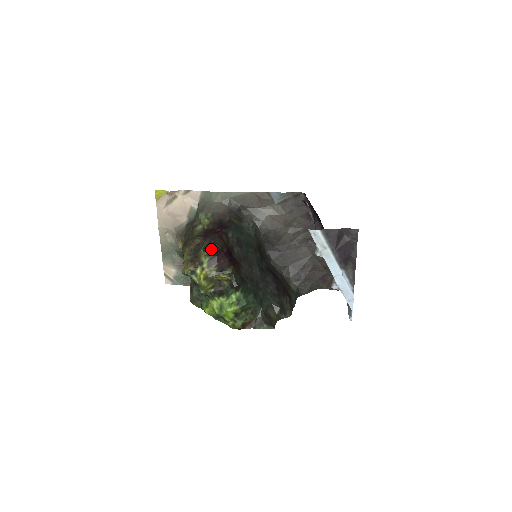
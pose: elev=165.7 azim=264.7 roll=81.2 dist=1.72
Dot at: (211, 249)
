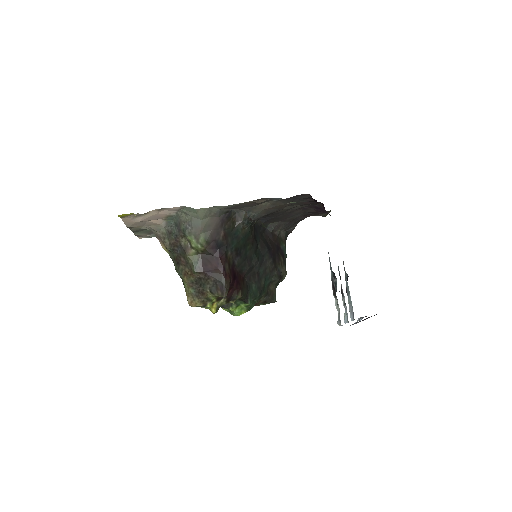
Dot at: (221, 296)
